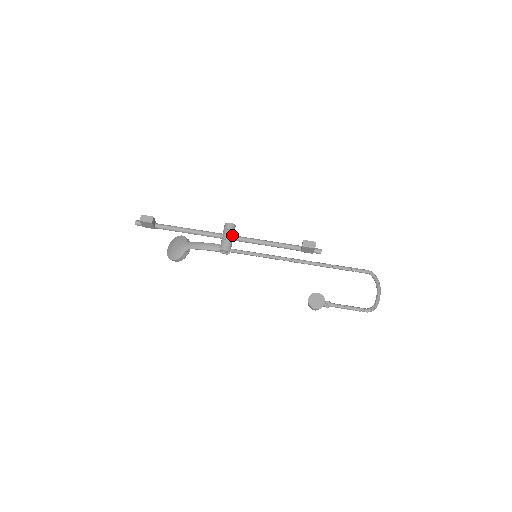
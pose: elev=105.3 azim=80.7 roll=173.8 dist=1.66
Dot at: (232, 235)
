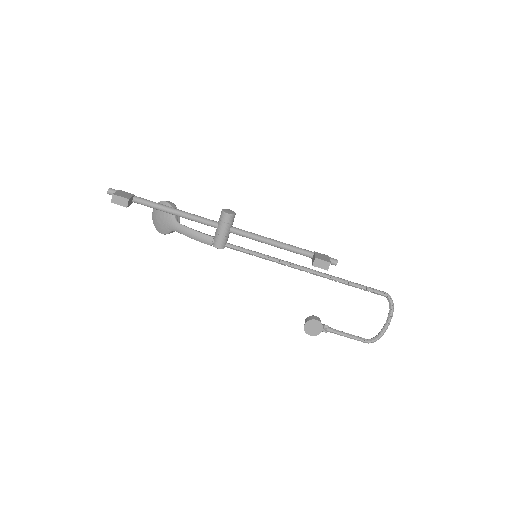
Dot at: (229, 229)
